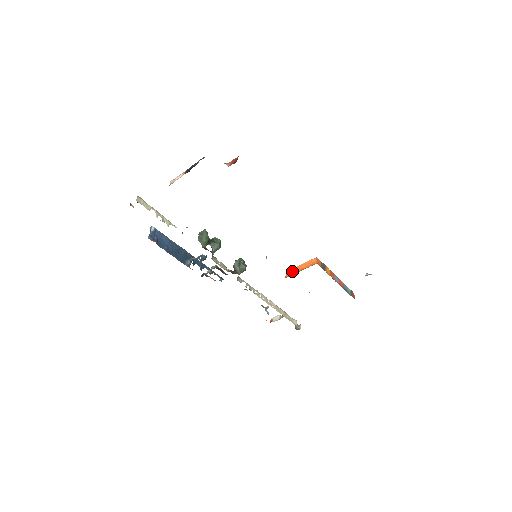
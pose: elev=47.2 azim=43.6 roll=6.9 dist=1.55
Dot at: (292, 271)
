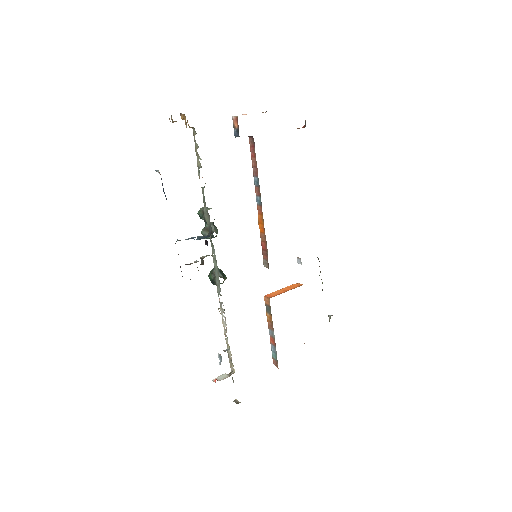
Dot at: (275, 293)
